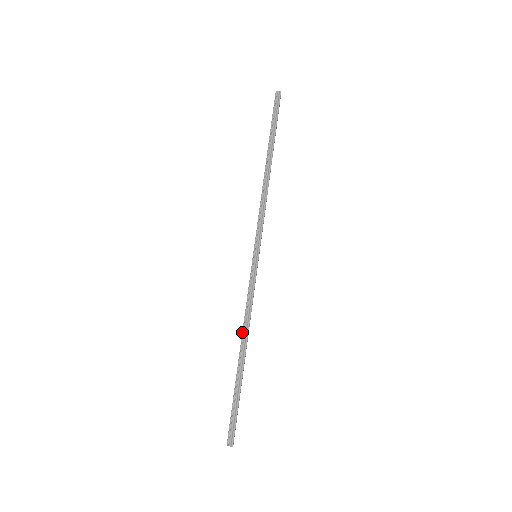
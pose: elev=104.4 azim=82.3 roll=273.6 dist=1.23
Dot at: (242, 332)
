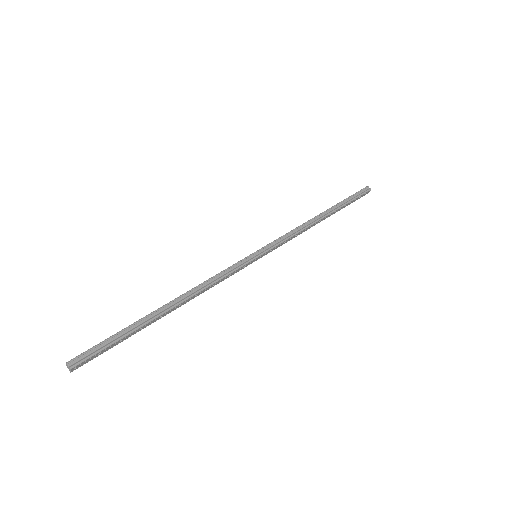
Dot at: (188, 291)
